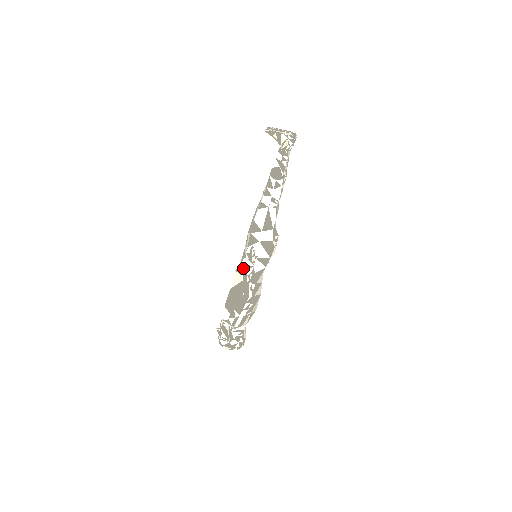
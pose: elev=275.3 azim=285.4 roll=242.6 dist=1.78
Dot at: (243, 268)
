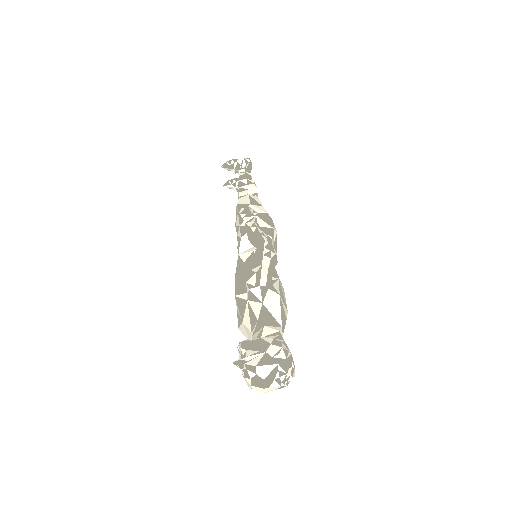
Dot at: (244, 252)
